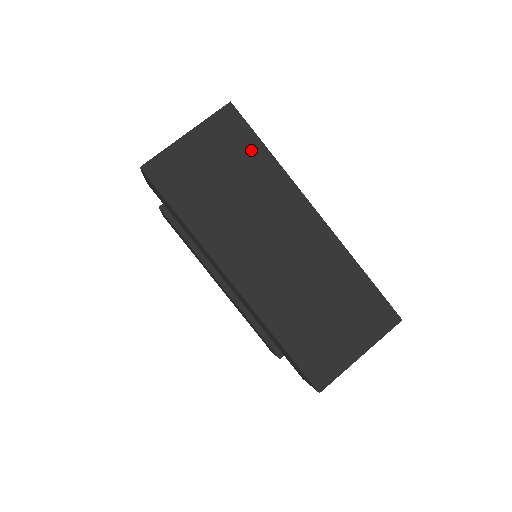
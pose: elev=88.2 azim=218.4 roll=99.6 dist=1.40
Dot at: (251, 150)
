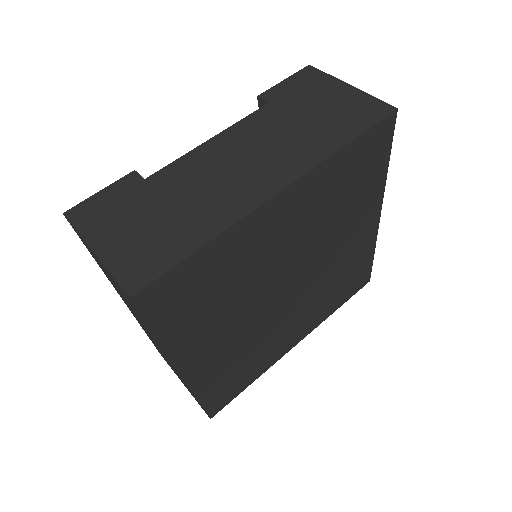
Dot at: (143, 320)
